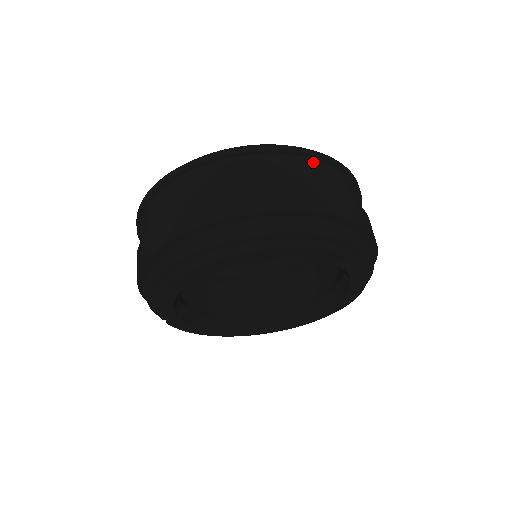
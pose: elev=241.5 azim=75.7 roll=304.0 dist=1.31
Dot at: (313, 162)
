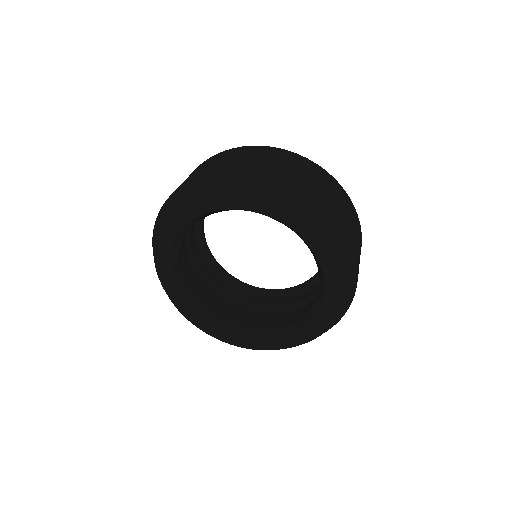
Dot at: (348, 206)
